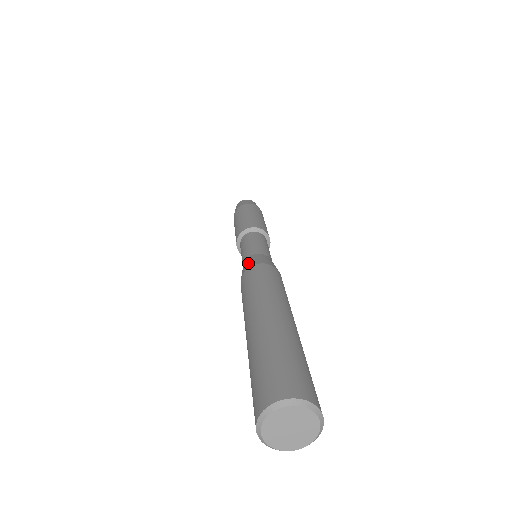
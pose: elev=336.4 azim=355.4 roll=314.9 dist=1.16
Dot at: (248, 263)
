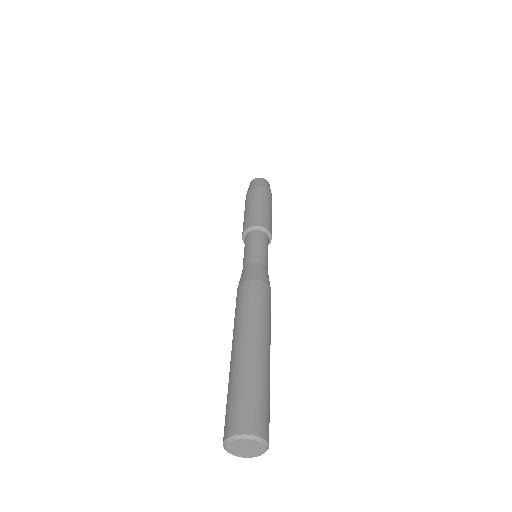
Dot at: (253, 272)
